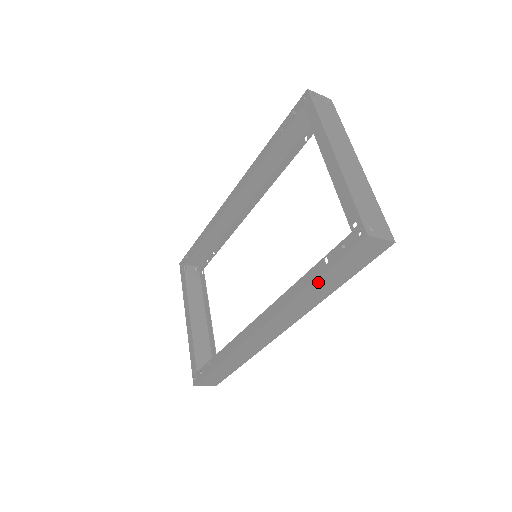
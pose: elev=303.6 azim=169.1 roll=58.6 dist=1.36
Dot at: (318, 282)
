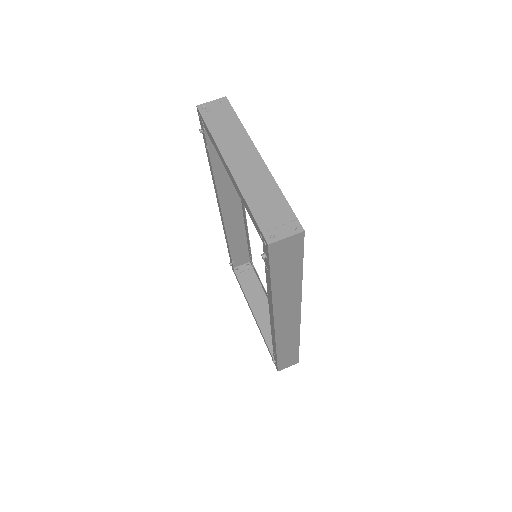
Dot at: (276, 284)
